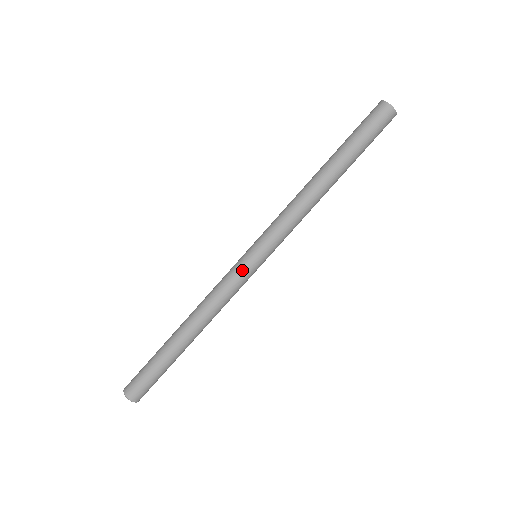
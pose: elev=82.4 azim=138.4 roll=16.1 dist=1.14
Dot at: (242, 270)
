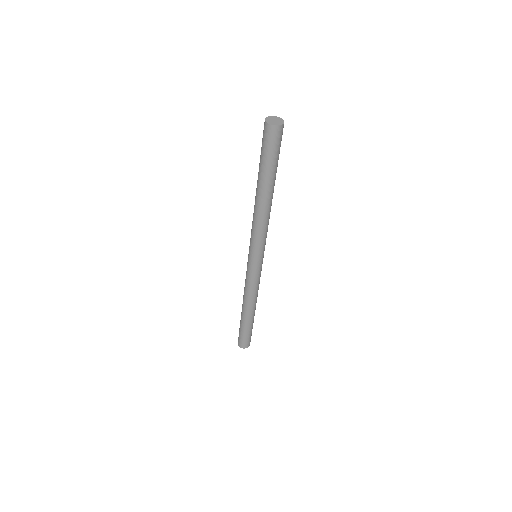
Dot at: (252, 271)
